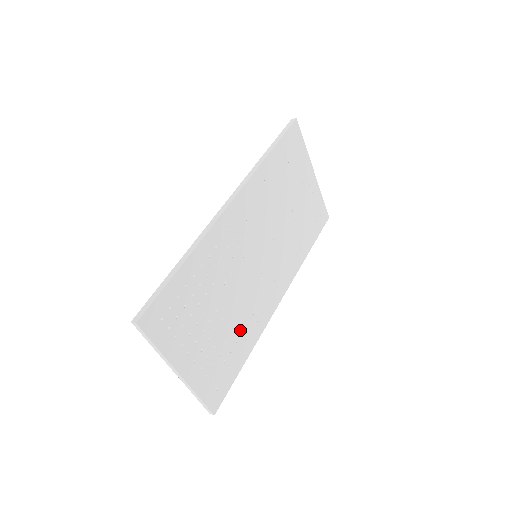
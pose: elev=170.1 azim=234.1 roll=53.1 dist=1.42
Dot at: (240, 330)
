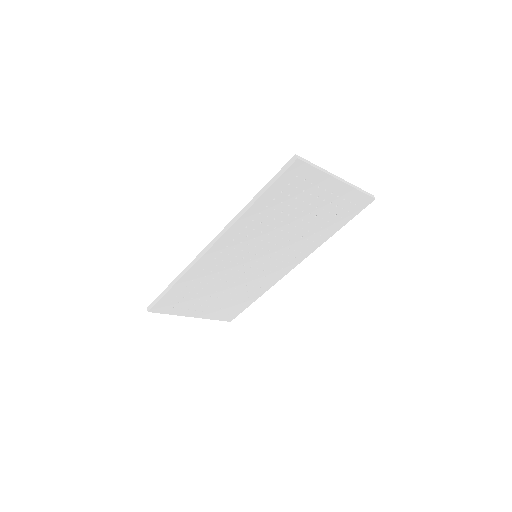
Dot at: (245, 291)
